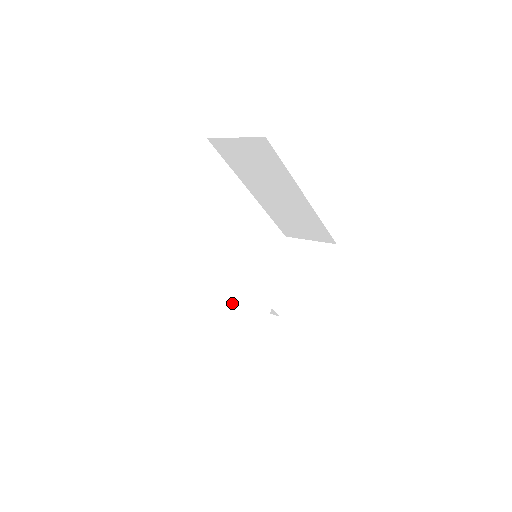
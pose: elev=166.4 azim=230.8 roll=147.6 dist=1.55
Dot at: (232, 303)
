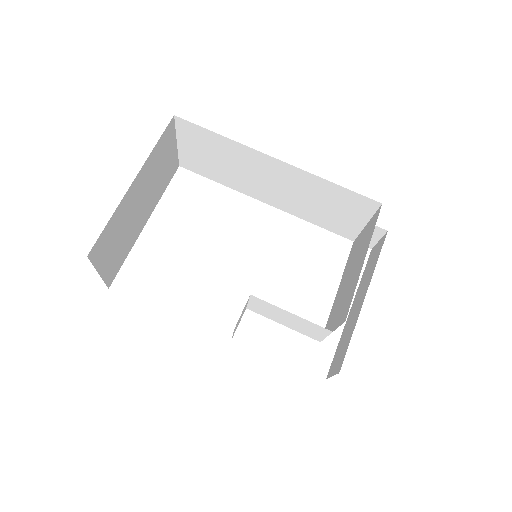
Dot at: (238, 322)
